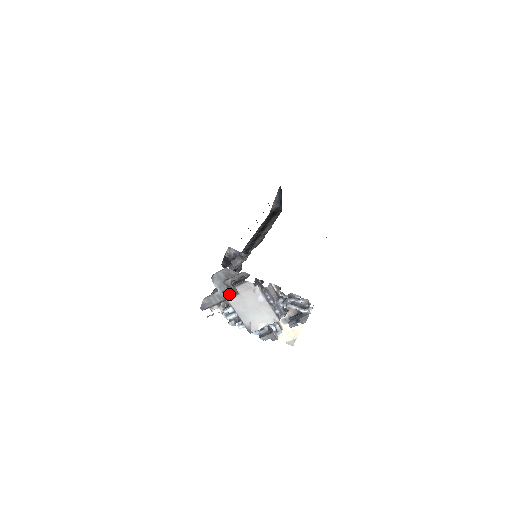
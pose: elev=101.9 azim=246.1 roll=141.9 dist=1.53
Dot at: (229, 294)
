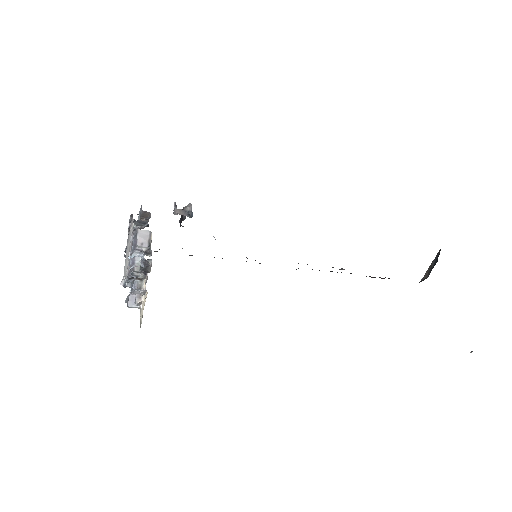
Dot at: occluded
